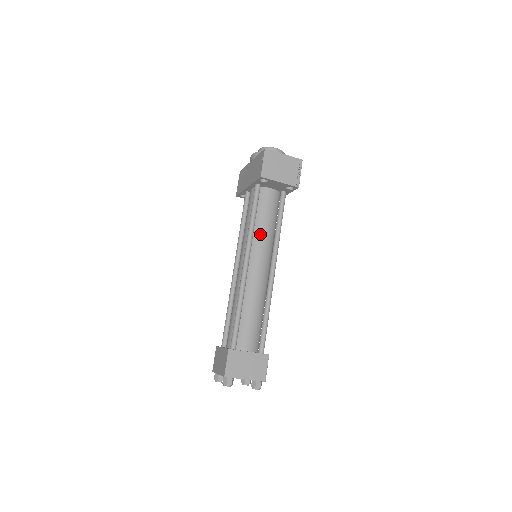
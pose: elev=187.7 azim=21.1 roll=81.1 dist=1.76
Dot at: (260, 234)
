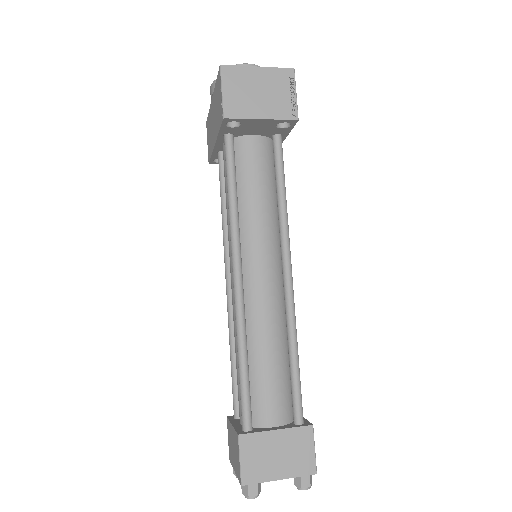
Dot at: (251, 219)
